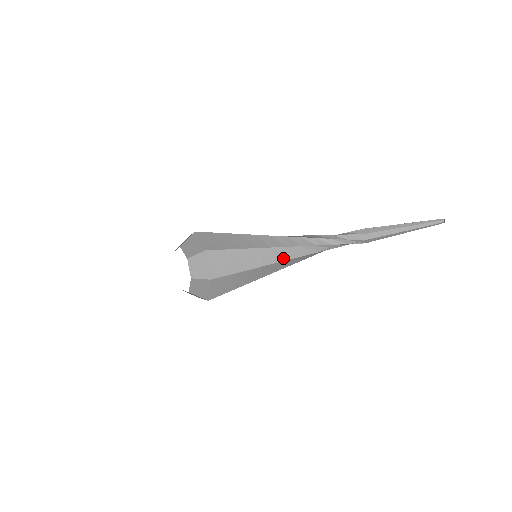
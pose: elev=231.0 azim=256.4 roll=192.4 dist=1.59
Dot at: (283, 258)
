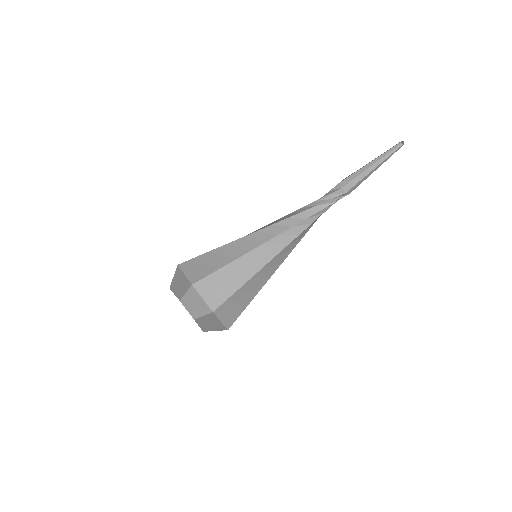
Dot at: (287, 253)
